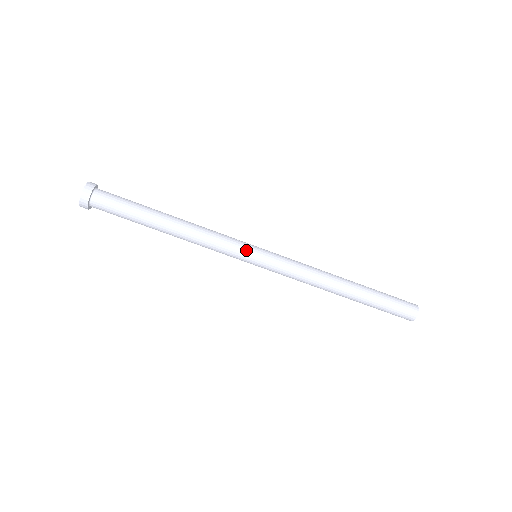
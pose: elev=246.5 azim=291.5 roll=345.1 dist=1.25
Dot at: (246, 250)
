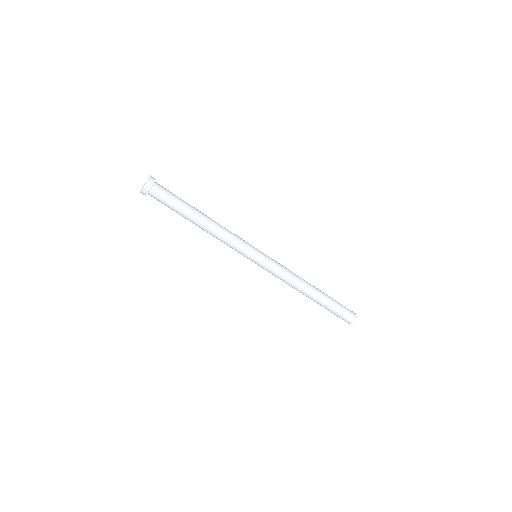
Dot at: (249, 254)
